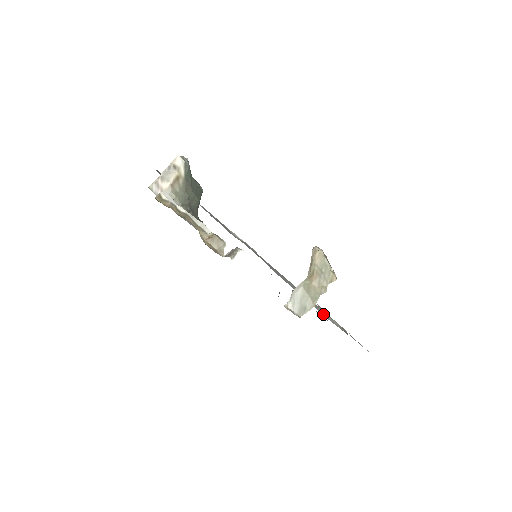
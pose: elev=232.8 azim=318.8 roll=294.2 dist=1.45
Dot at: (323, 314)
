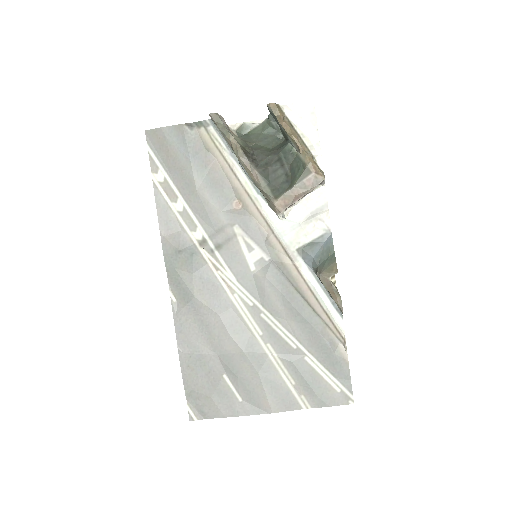
Dot at: (323, 332)
